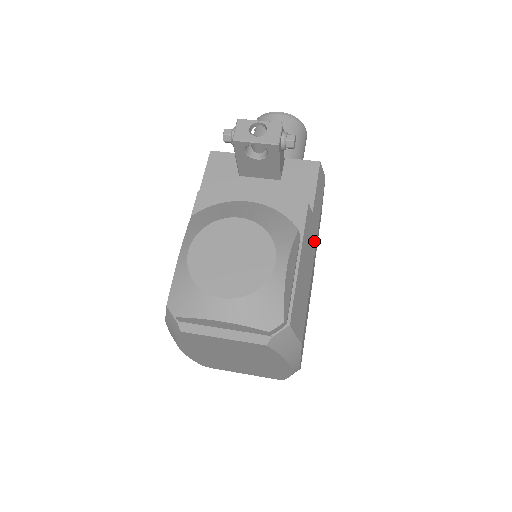
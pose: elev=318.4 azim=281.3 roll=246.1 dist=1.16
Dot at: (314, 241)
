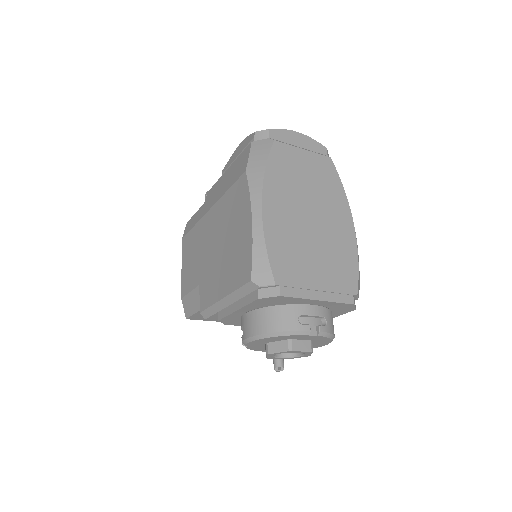
Dot at: occluded
